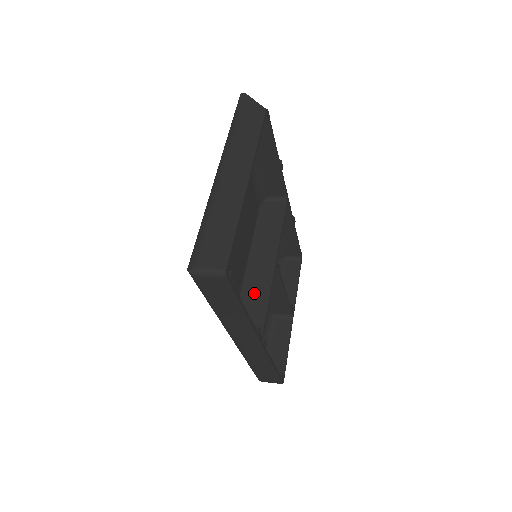
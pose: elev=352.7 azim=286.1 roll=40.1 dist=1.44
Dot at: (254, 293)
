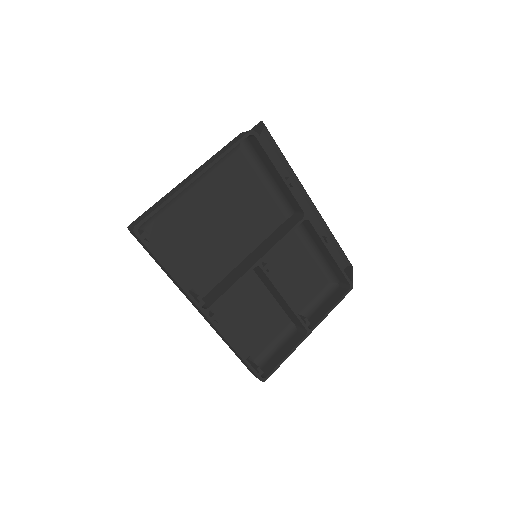
Dot at: (229, 280)
